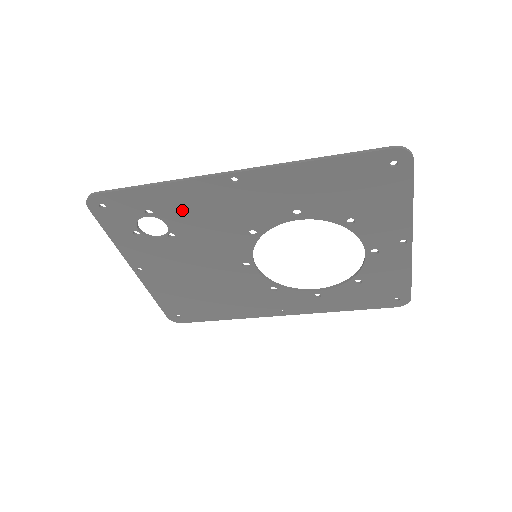
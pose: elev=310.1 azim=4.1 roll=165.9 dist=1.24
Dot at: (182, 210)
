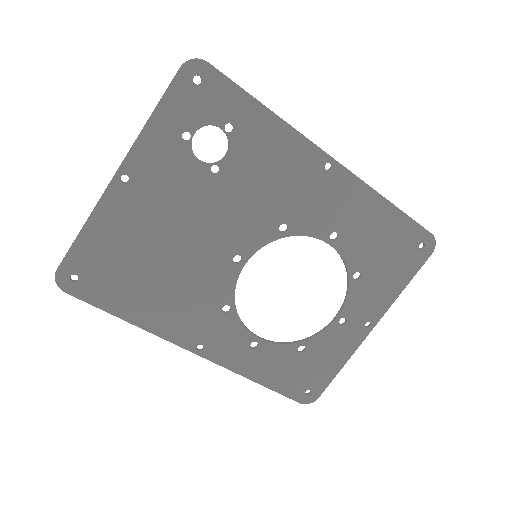
Dot at: (259, 153)
